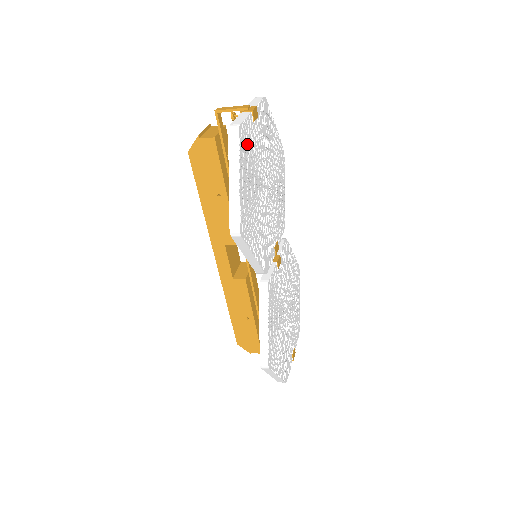
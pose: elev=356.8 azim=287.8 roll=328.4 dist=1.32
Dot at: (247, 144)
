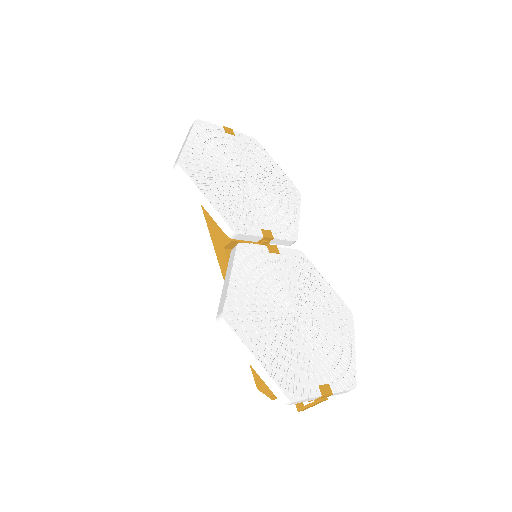
Dot at: (209, 134)
